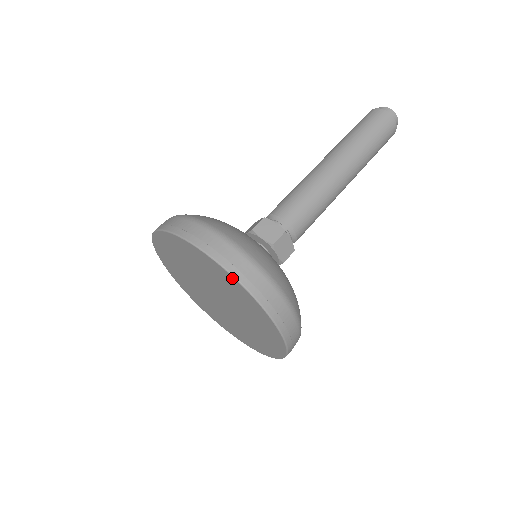
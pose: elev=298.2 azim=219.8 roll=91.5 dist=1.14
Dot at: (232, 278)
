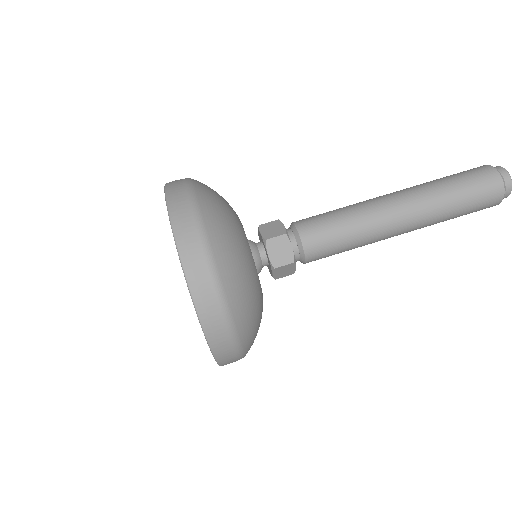
Dot at: (199, 320)
